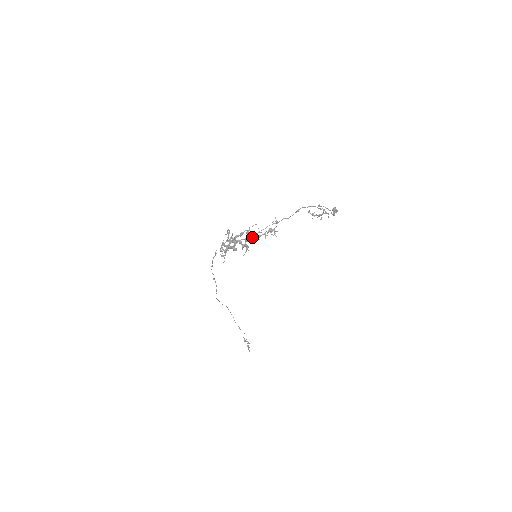
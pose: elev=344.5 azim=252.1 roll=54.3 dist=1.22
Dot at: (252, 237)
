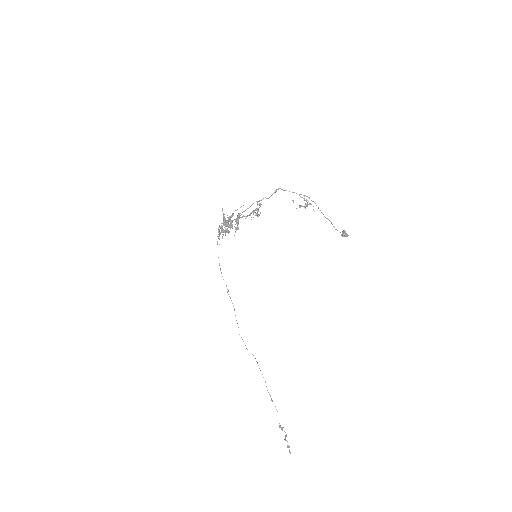
Dot at: (239, 216)
